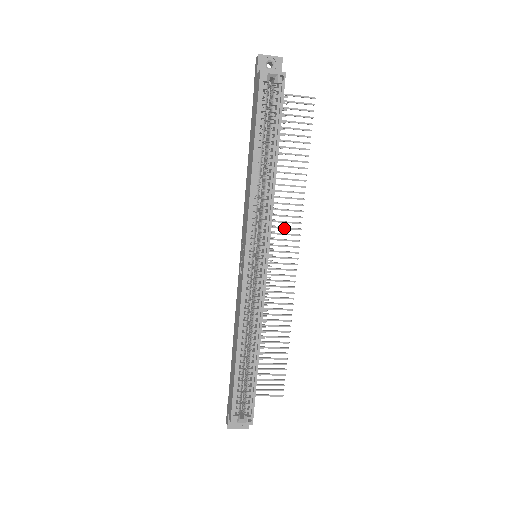
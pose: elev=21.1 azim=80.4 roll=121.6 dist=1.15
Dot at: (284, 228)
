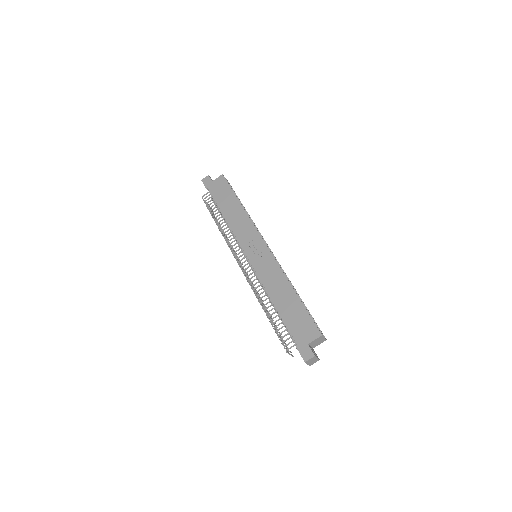
Dot at: occluded
